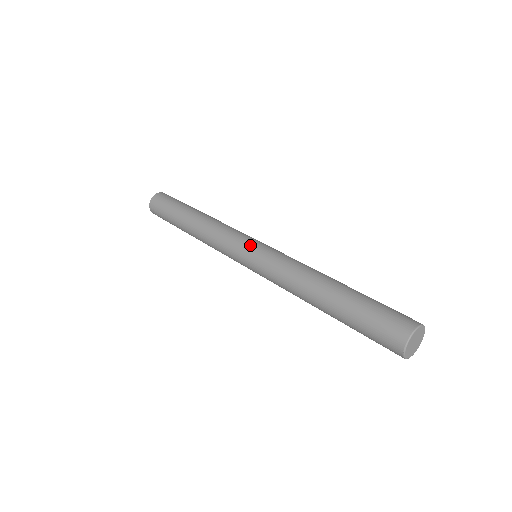
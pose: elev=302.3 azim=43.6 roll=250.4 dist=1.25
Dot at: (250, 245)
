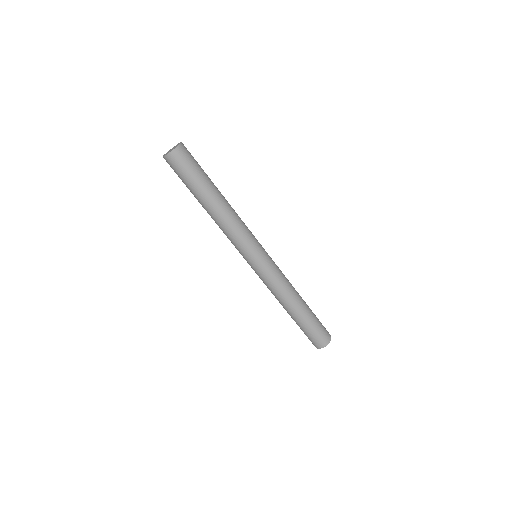
Dot at: (259, 257)
